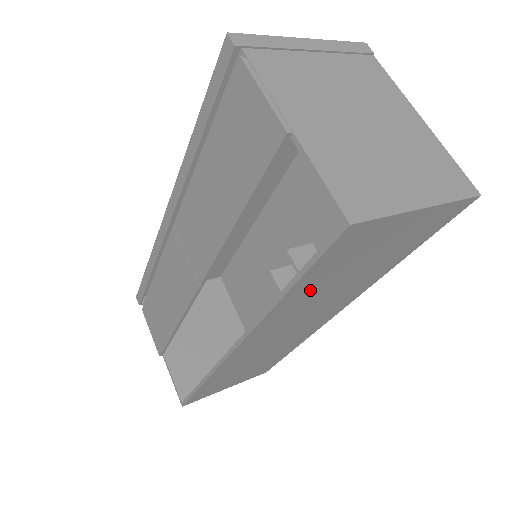
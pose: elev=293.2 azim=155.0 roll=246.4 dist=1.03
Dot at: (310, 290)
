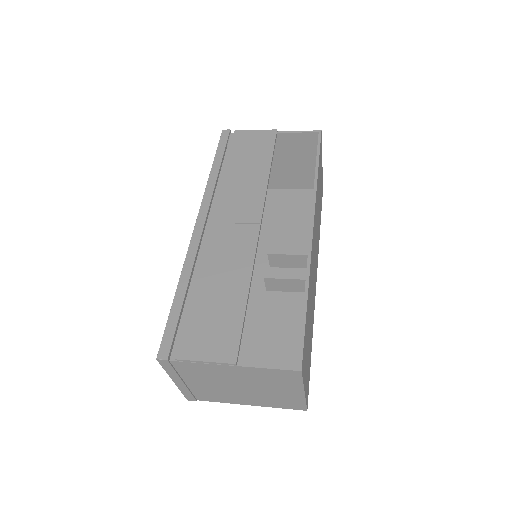
Dot at: (318, 185)
